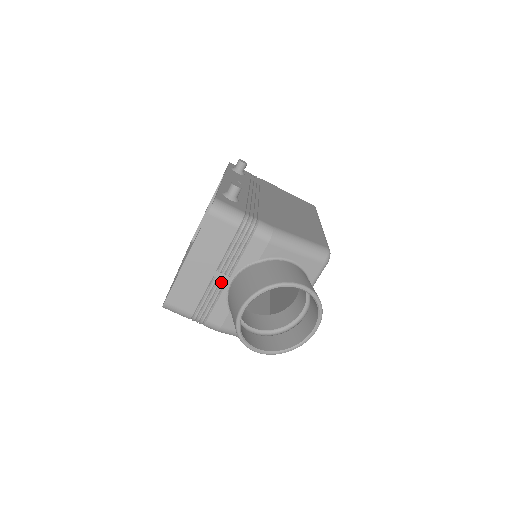
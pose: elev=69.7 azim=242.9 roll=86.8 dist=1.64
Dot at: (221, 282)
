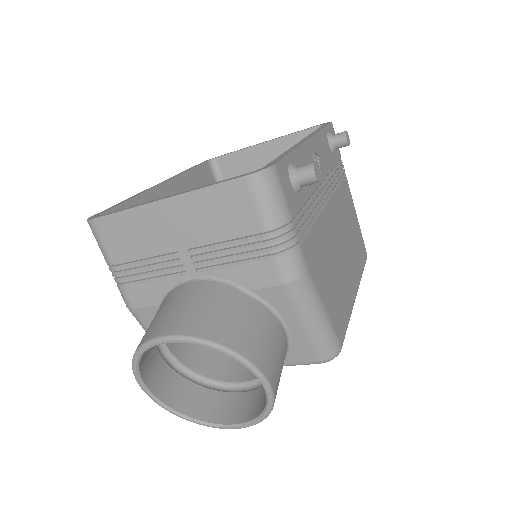
Dot at: (181, 266)
